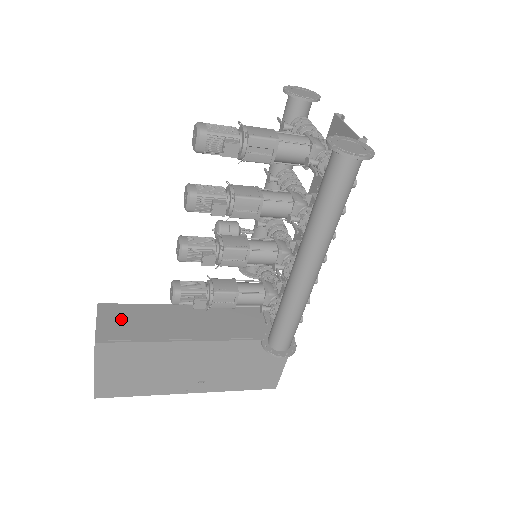
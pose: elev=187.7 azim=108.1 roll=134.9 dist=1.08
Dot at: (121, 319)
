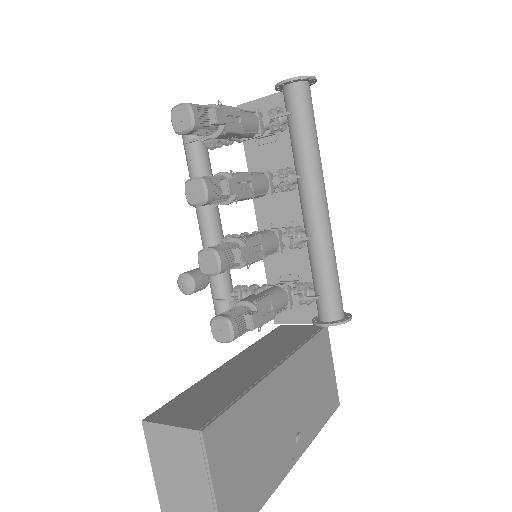
Dot at: (189, 407)
